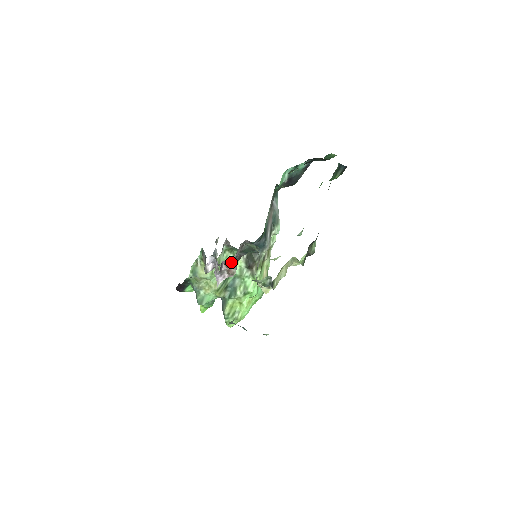
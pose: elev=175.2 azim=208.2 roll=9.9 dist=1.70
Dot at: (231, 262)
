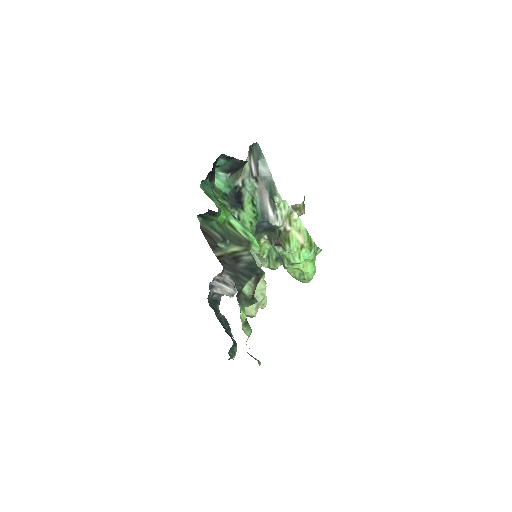
Dot at: (214, 299)
